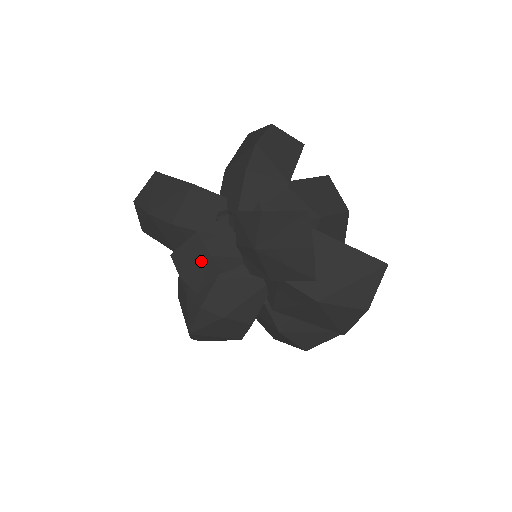
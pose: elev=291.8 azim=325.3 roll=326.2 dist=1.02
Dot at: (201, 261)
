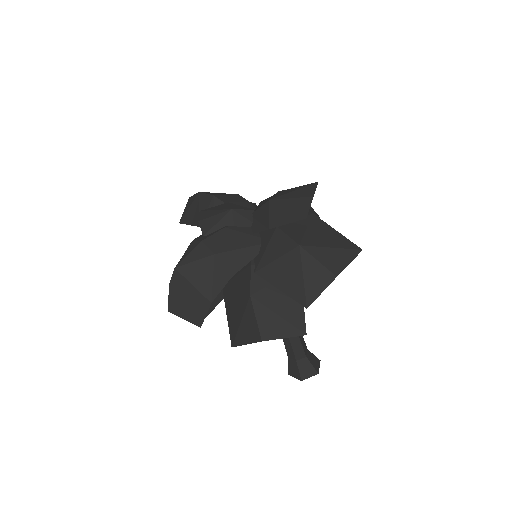
Dot at: (222, 212)
